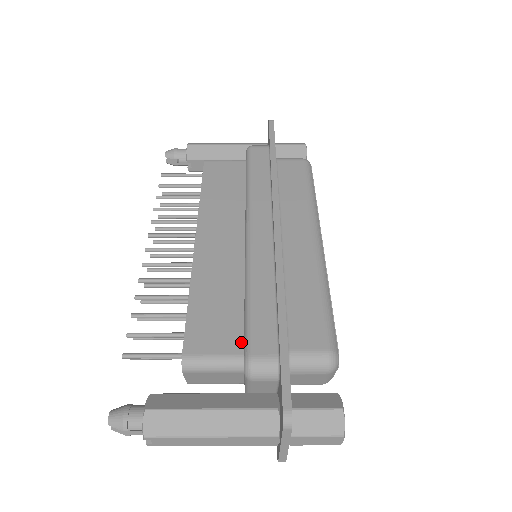
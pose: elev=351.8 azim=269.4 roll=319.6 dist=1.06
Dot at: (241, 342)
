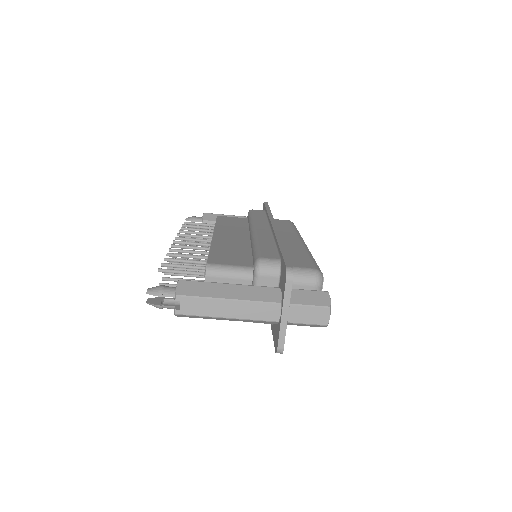
Dot at: (251, 263)
